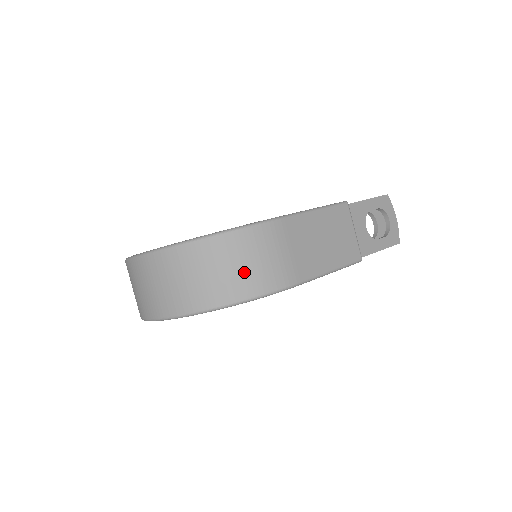
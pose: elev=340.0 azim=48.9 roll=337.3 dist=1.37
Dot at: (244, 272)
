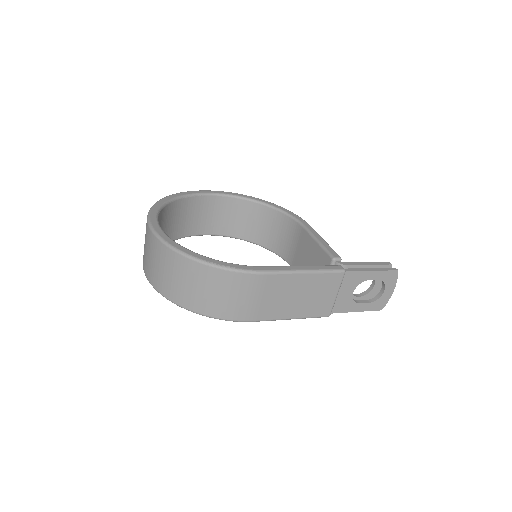
Dot at: (212, 298)
